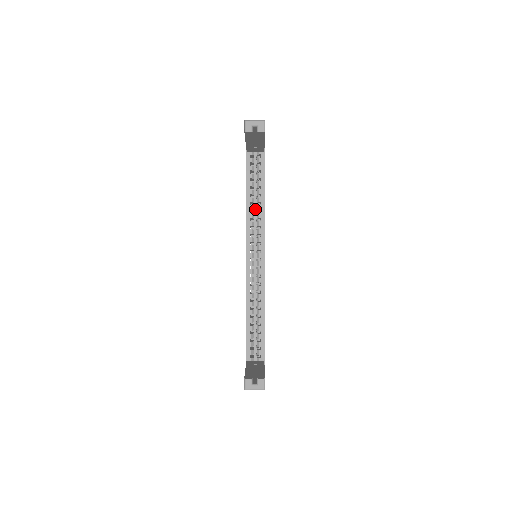
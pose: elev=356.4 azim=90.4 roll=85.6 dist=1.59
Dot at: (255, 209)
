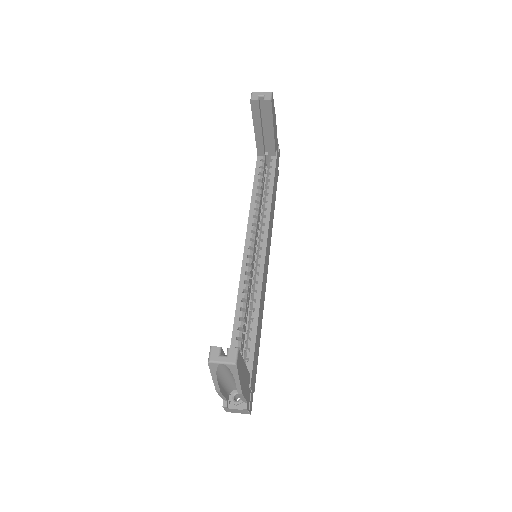
Dot at: occluded
